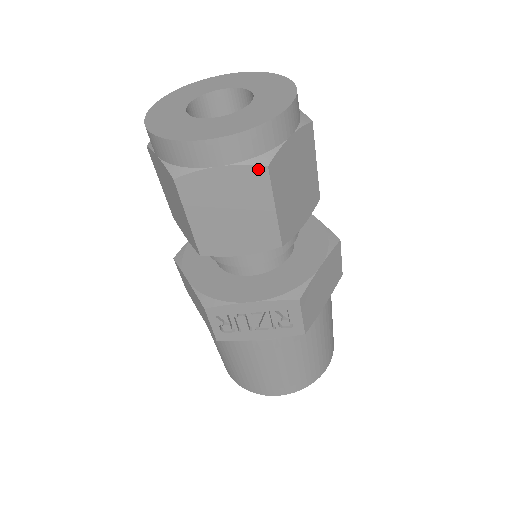
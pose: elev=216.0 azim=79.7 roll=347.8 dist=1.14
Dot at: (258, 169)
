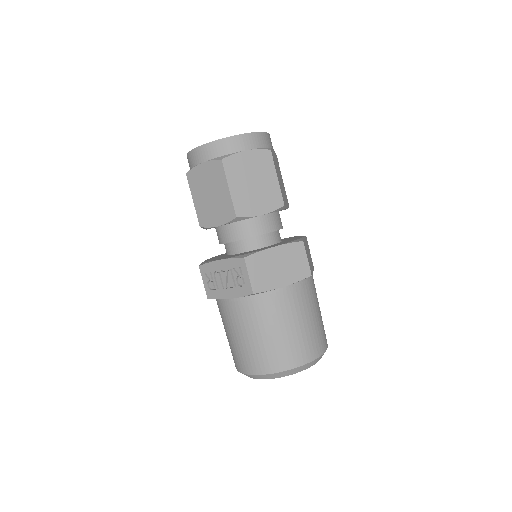
Dot at: (218, 162)
